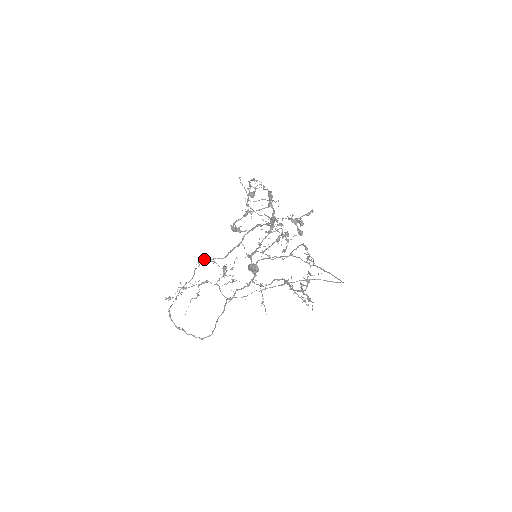
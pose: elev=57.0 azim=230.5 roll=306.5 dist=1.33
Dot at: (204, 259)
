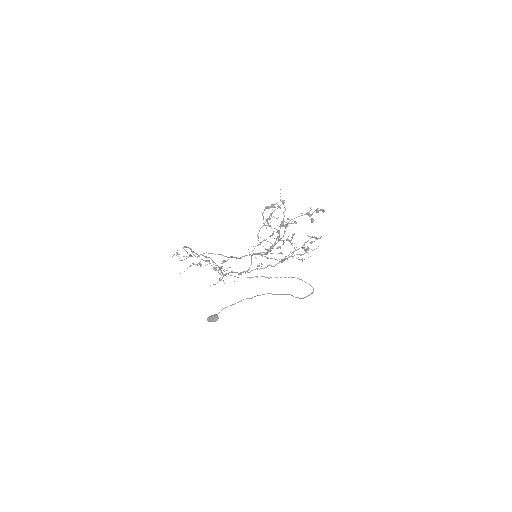
Dot at: (201, 264)
